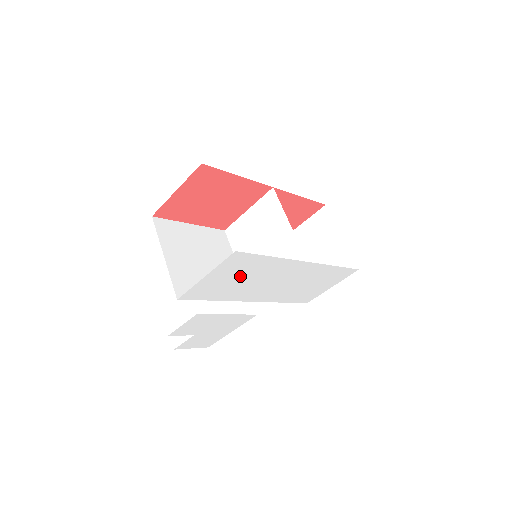
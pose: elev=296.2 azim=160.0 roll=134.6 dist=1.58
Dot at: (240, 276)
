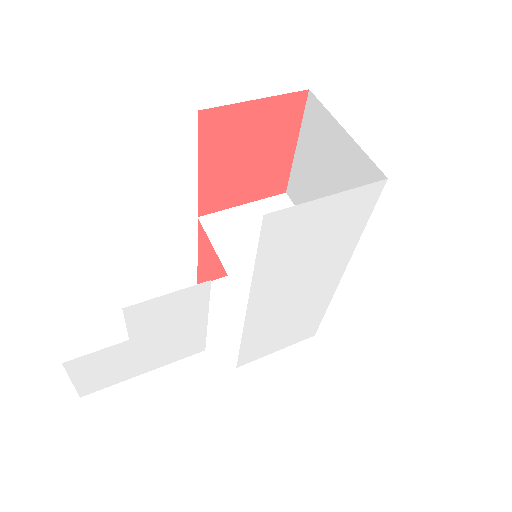
Dot at: (321, 237)
